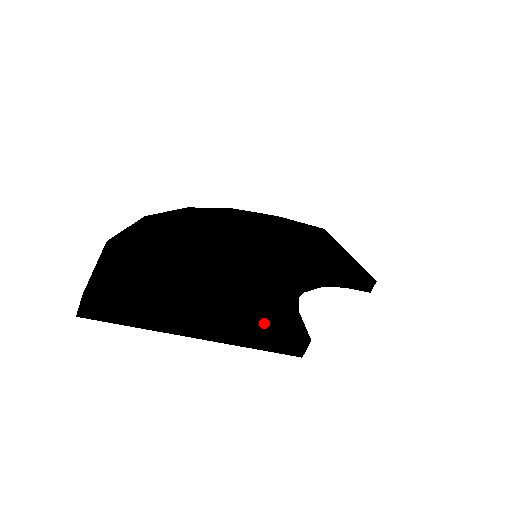
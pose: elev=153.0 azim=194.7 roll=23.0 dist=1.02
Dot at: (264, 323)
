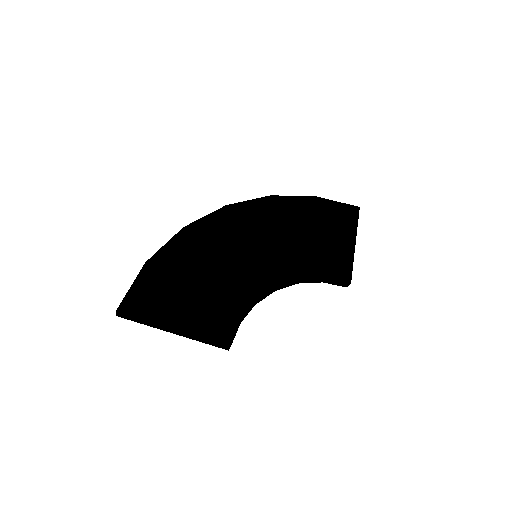
Dot at: (208, 332)
